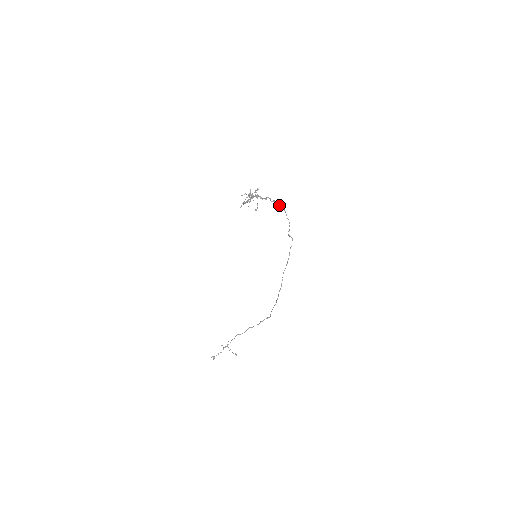
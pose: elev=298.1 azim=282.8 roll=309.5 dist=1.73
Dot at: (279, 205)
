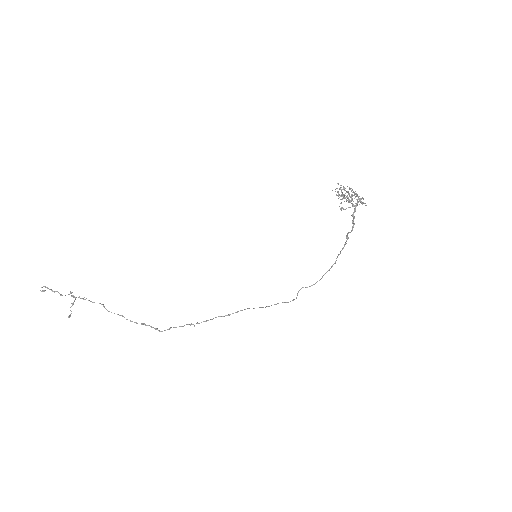
Dot at: occluded
